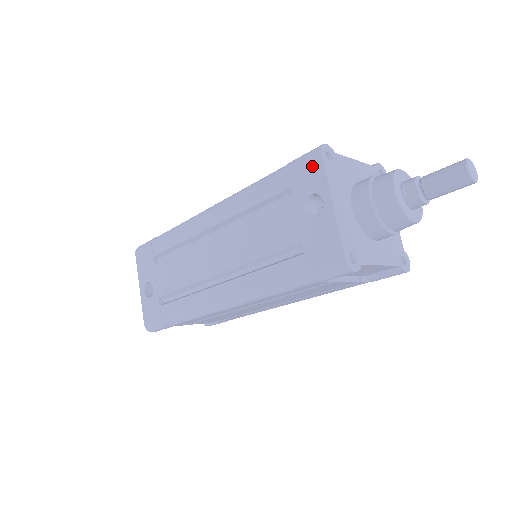
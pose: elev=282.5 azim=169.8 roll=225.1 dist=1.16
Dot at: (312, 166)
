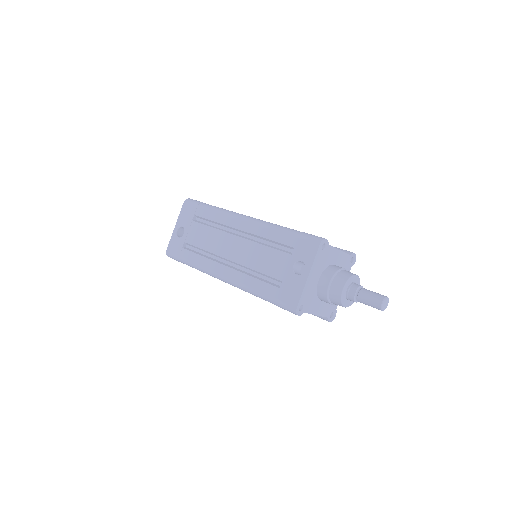
Dot at: (311, 247)
